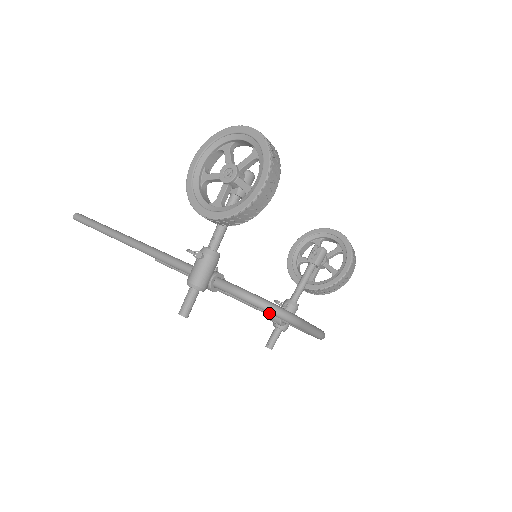
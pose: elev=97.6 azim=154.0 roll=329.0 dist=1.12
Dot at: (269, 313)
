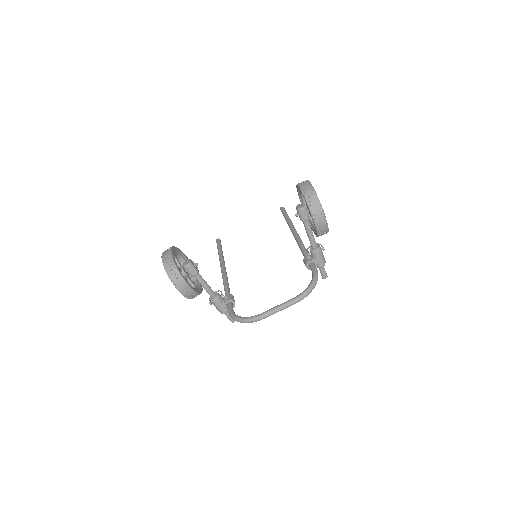
Dot at: (304, 263)
